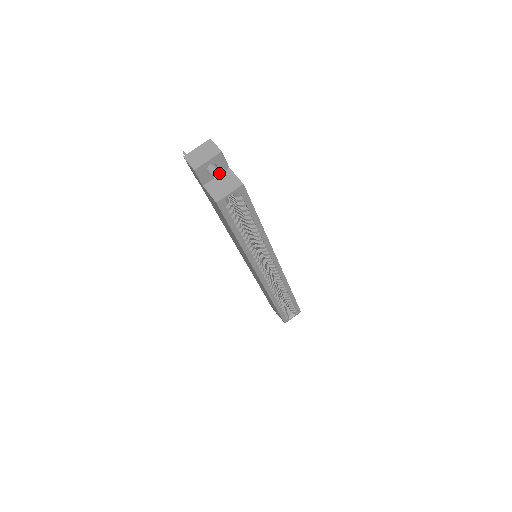
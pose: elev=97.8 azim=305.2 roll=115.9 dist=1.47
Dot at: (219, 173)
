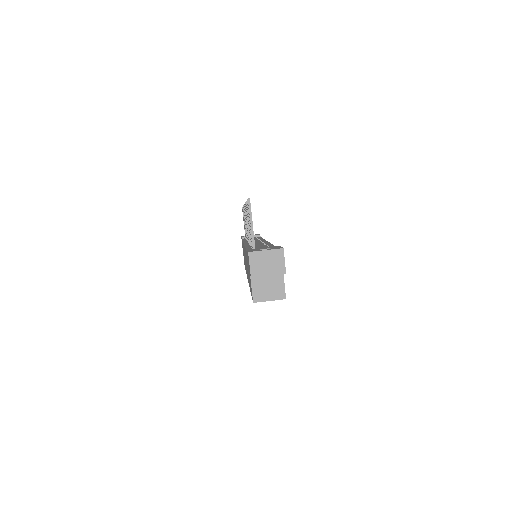
Dot at: occluded
